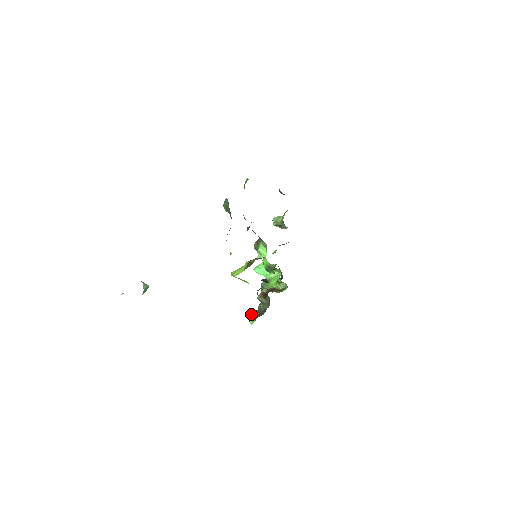
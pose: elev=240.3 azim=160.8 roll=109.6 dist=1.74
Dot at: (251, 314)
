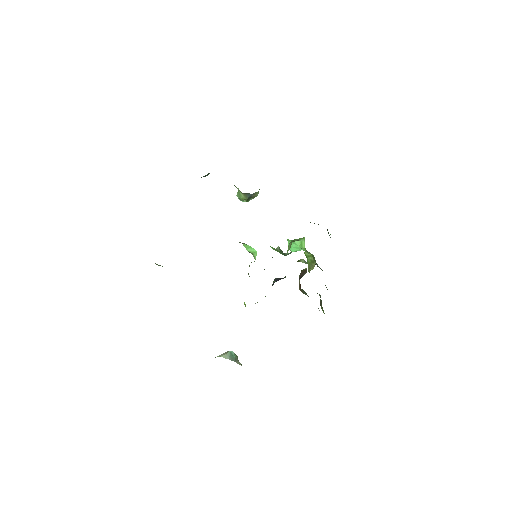
Dot at: occluded
